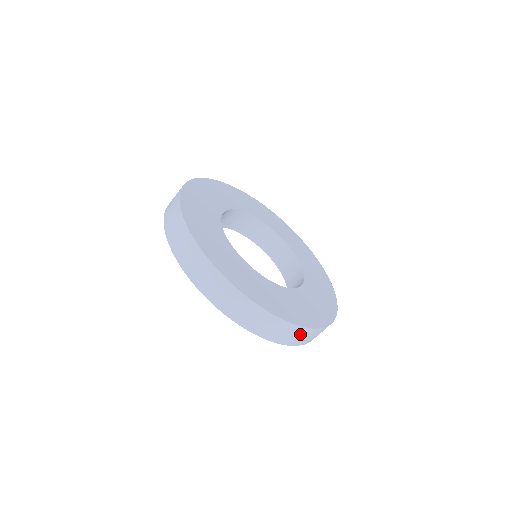
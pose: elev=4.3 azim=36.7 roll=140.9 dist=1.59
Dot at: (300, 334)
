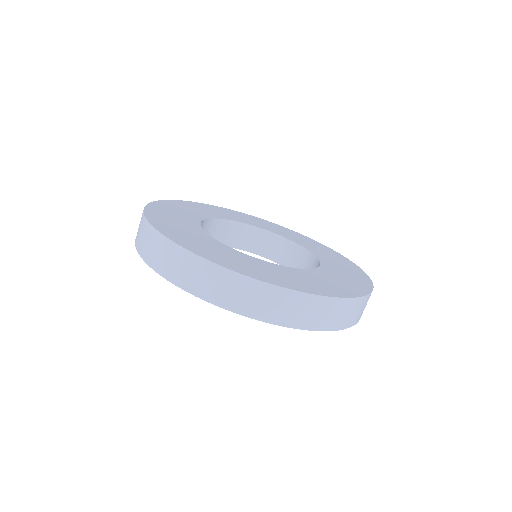
Dot at: (331, 310)
